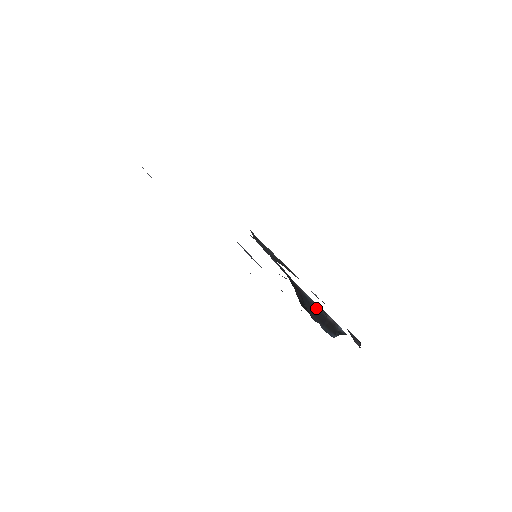
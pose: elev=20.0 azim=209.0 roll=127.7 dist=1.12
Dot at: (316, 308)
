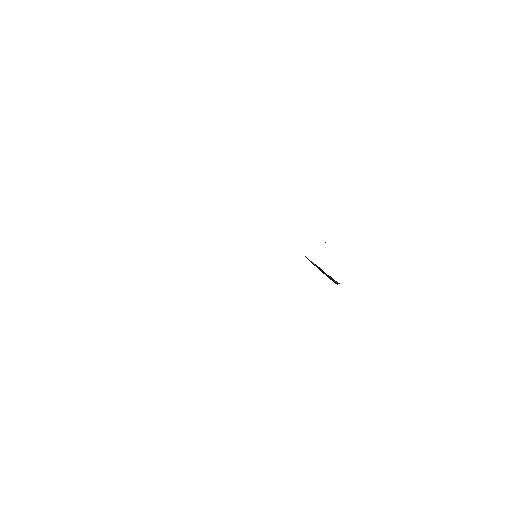
Dot at: (318, 267)
